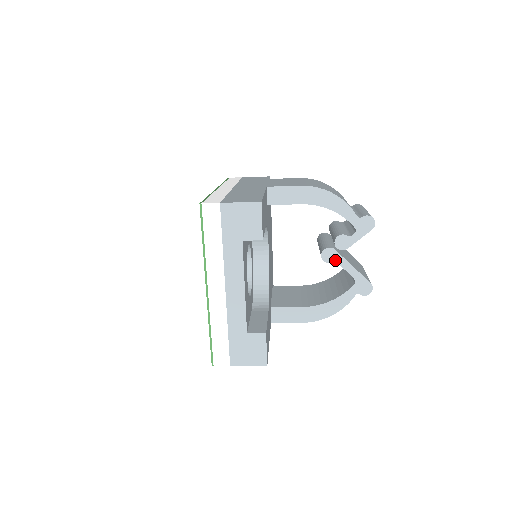
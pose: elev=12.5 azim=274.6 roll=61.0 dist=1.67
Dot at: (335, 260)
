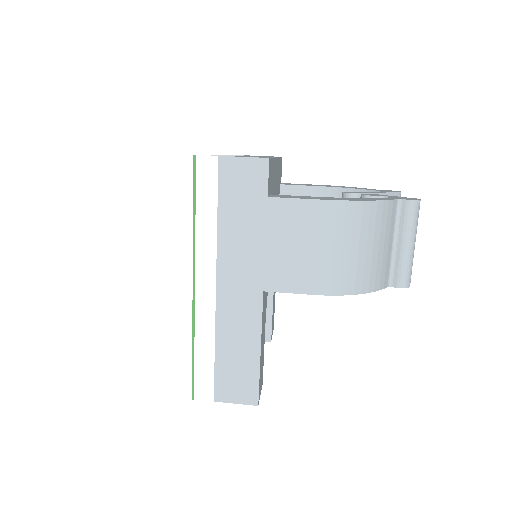
Dot at: occluded
